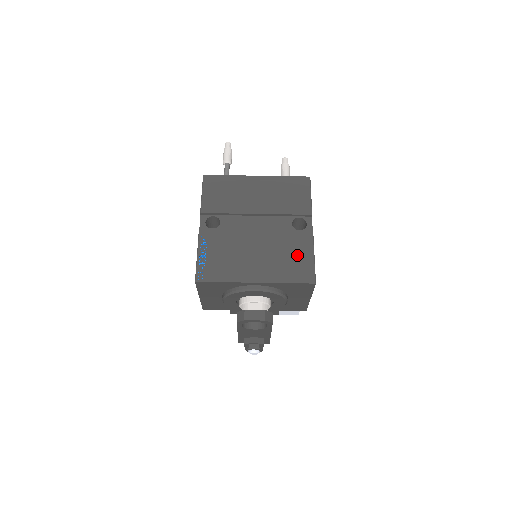
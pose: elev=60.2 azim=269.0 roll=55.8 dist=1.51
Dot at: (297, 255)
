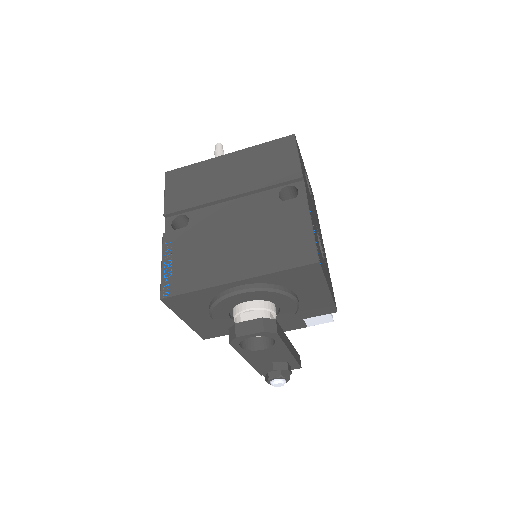
Dot at: (288, 232)
